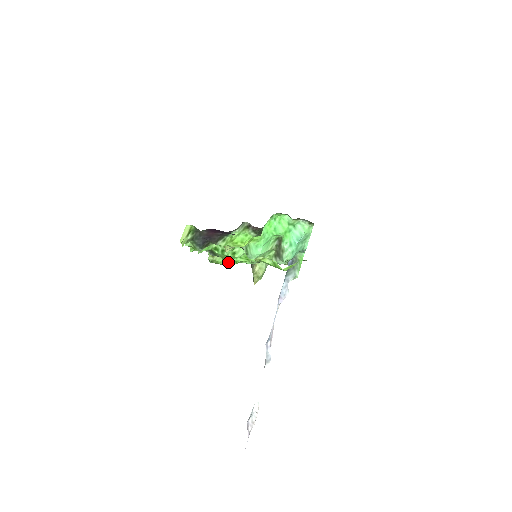
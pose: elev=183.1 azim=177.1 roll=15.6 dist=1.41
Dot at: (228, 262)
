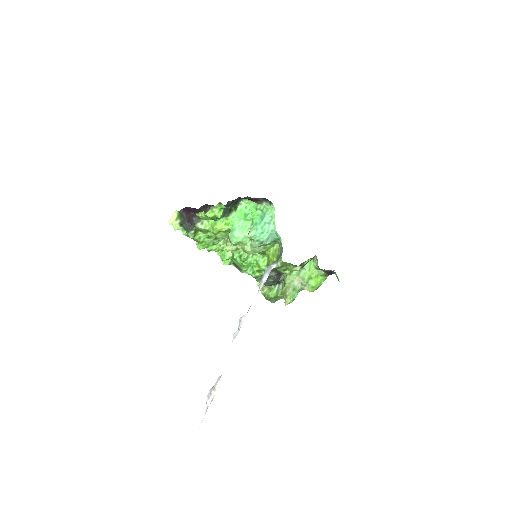
Dot at: (248, 274)
